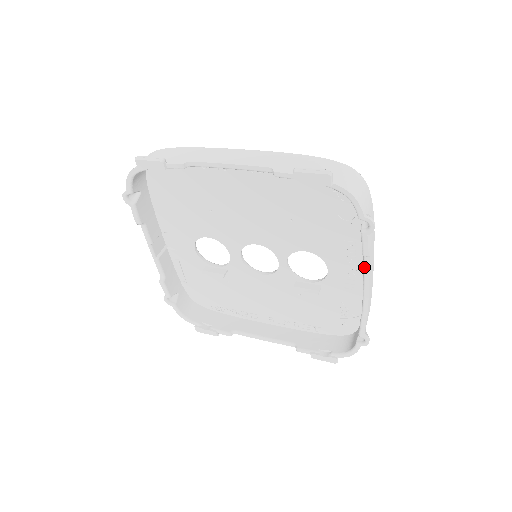
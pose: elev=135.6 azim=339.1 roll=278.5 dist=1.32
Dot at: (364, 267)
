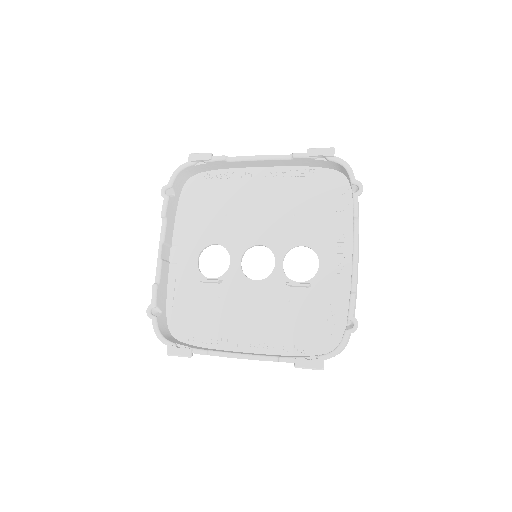
Dot at: (354, 234)
